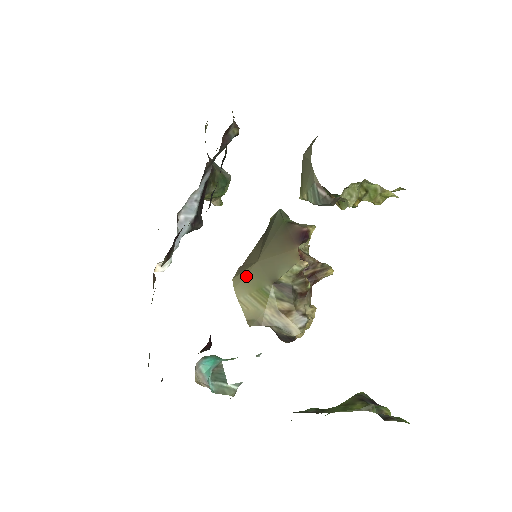
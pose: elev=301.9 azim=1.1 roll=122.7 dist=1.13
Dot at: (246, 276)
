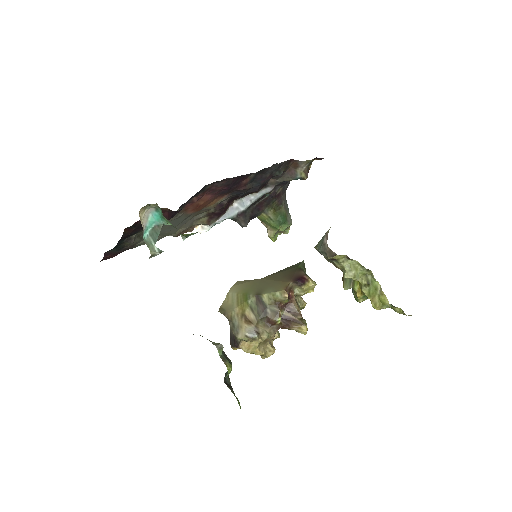
Dot at: (246, 283)
